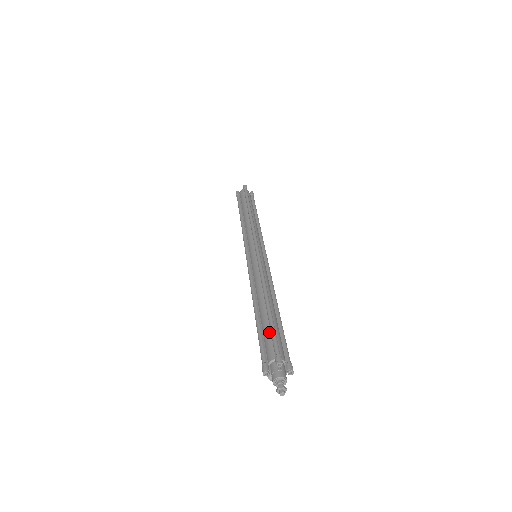
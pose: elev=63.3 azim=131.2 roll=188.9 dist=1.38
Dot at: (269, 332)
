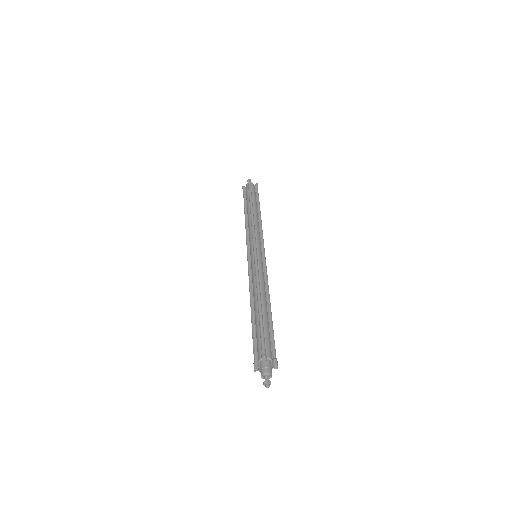
Dot at: (259, 333)
